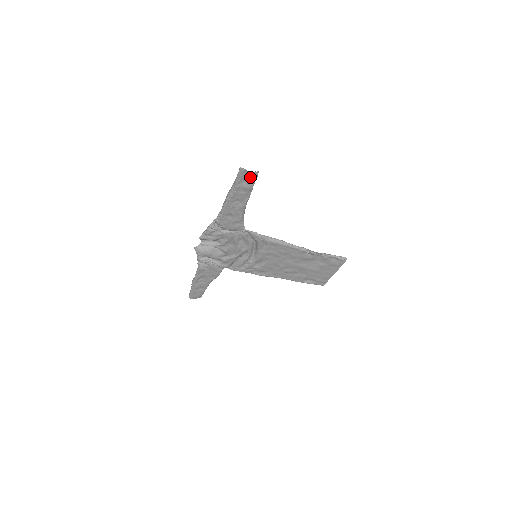
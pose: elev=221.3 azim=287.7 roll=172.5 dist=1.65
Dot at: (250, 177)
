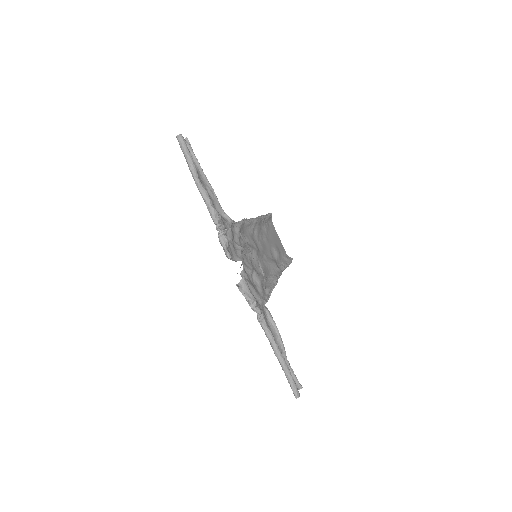
Dot at: occluded
